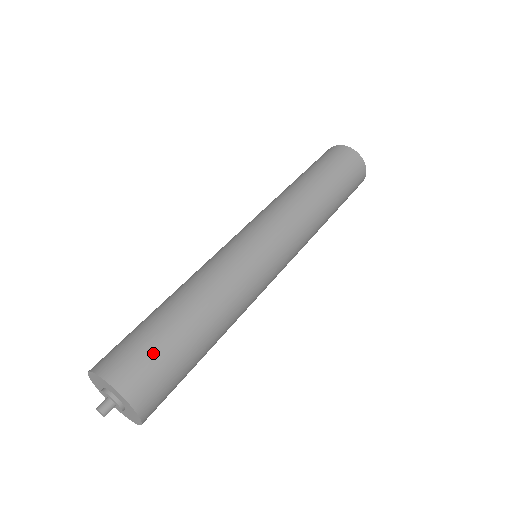
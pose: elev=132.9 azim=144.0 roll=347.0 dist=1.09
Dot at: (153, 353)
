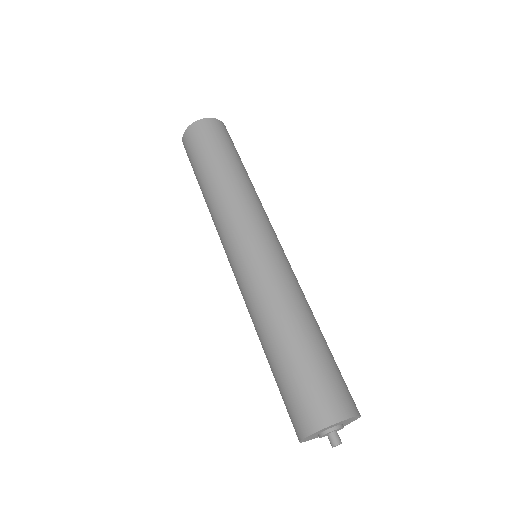
Dot at: (312, 382)
